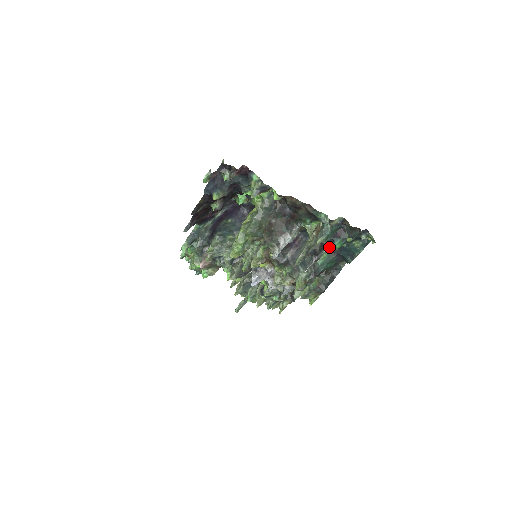
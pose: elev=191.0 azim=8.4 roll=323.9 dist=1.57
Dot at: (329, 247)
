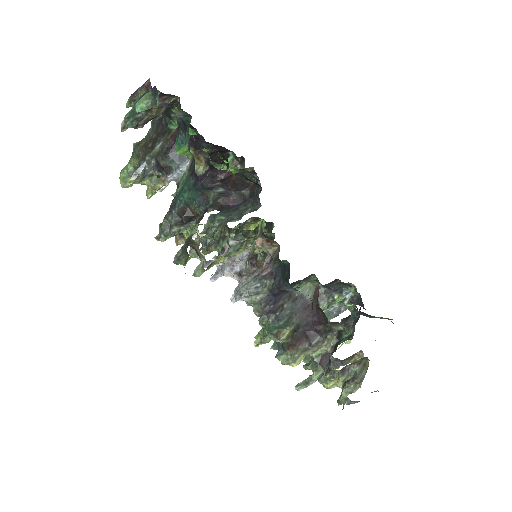
Dot at: (191, 164)
